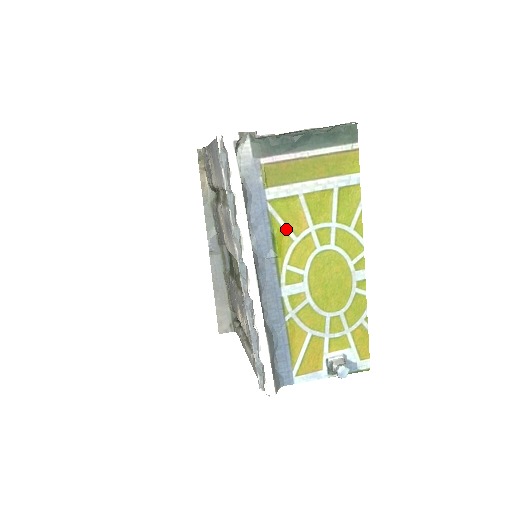
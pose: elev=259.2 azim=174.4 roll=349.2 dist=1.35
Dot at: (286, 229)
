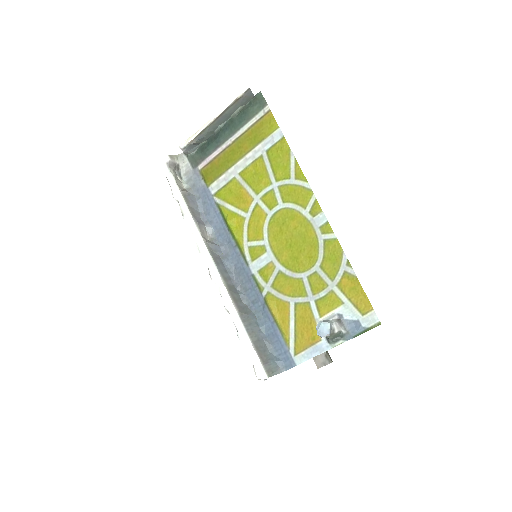
Dot at: (236, 211)
